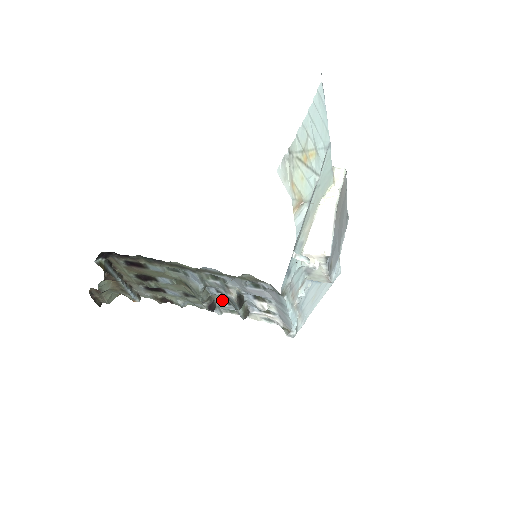
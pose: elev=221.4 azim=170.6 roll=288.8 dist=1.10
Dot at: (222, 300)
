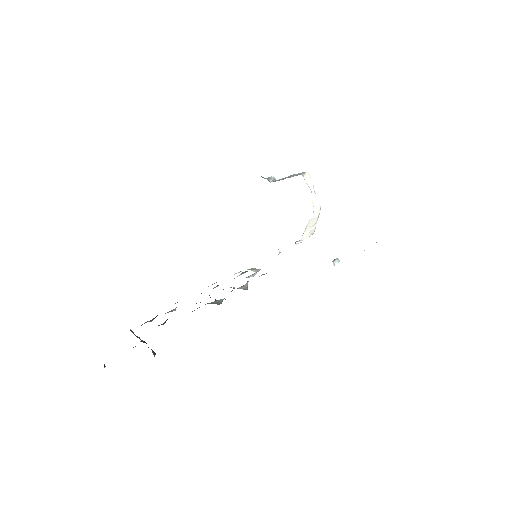
Dot at: (214, 287)
